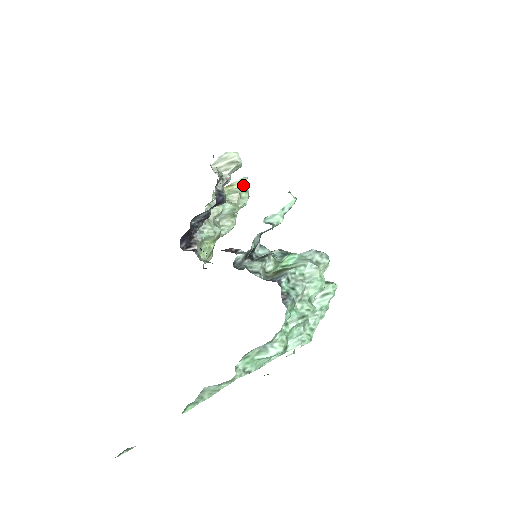
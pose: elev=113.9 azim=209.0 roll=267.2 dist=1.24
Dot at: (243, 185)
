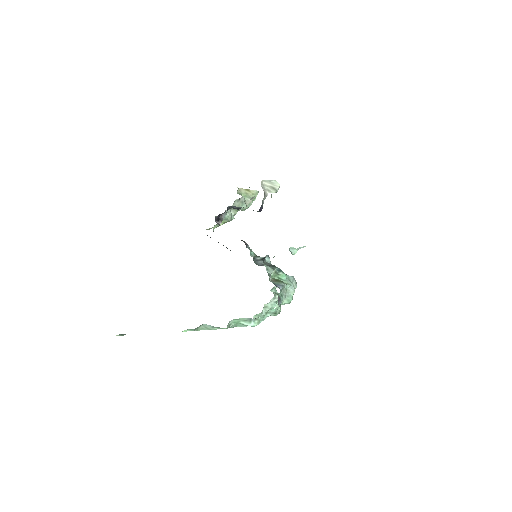
Dot at: (255, 195)
